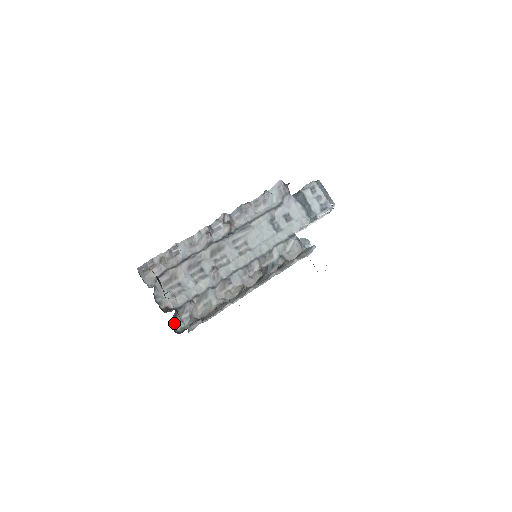
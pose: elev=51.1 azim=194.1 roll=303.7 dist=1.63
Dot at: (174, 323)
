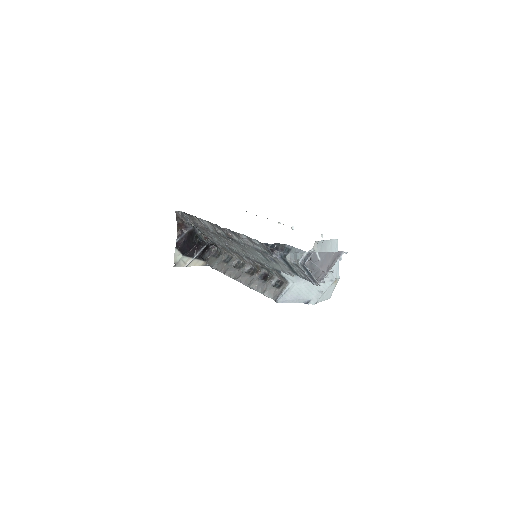
Dot at: (213, 244)
